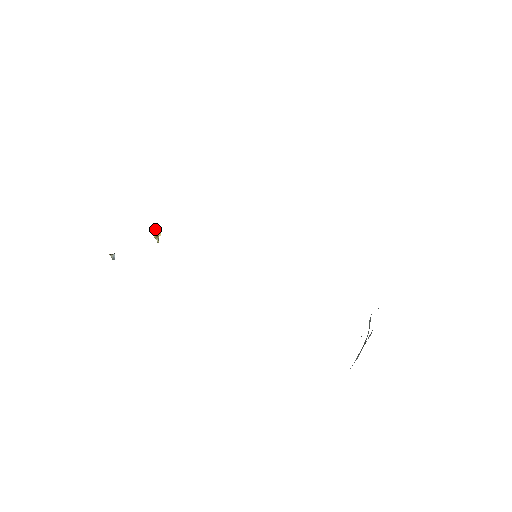
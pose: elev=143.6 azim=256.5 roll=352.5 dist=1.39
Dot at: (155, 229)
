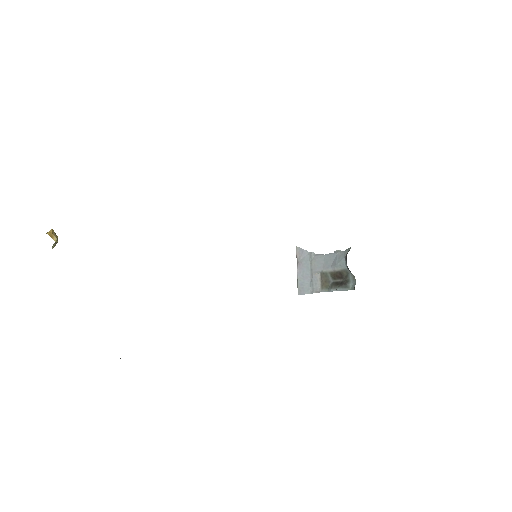
Dot at: (57, 241)
